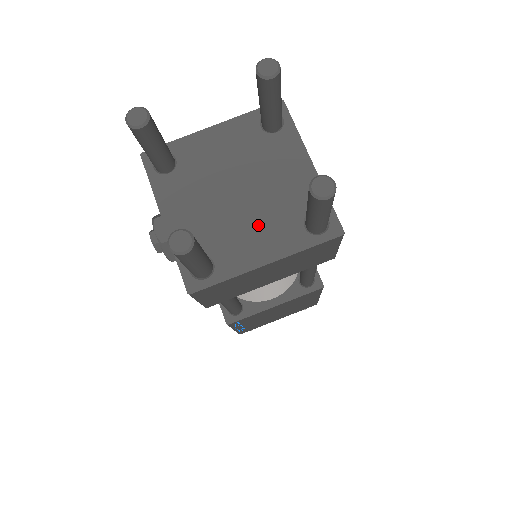
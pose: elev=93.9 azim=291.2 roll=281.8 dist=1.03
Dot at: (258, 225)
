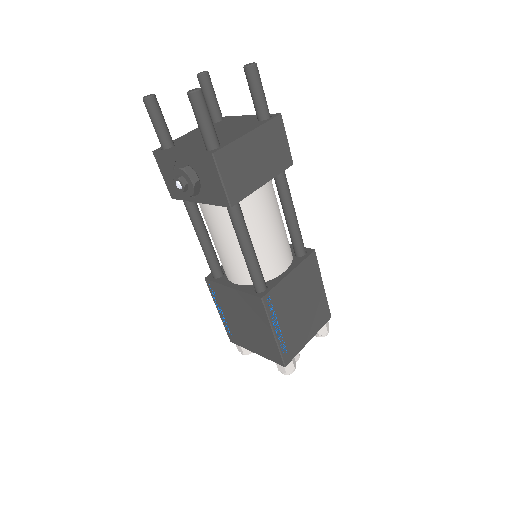
Dot at: (234, 131)
